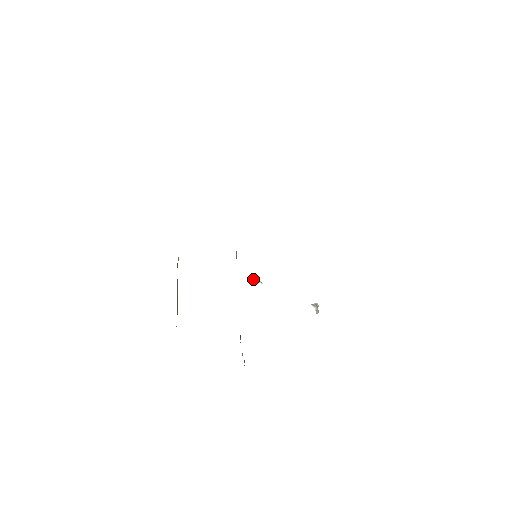
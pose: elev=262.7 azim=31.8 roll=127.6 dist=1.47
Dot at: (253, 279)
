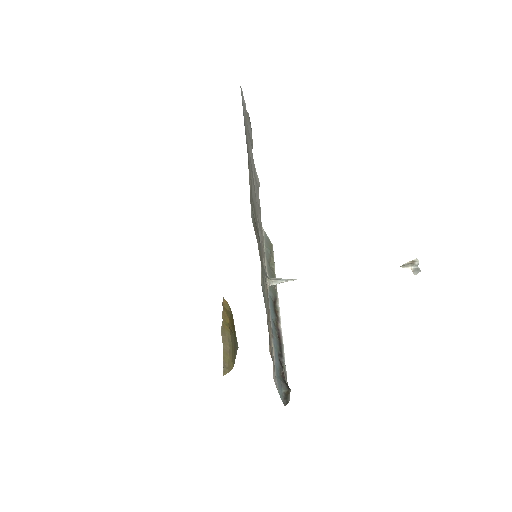
Dot at: (275, 282)
